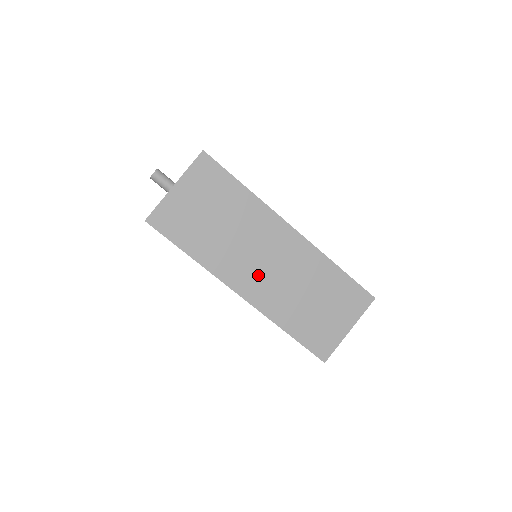
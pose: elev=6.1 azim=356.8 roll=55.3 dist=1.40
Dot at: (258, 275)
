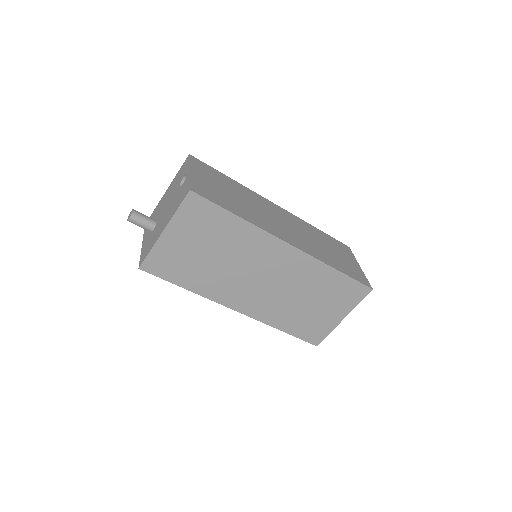
Dot at: (287, 232)
